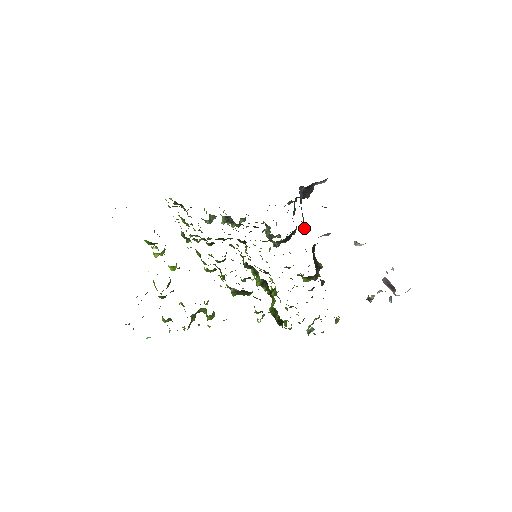
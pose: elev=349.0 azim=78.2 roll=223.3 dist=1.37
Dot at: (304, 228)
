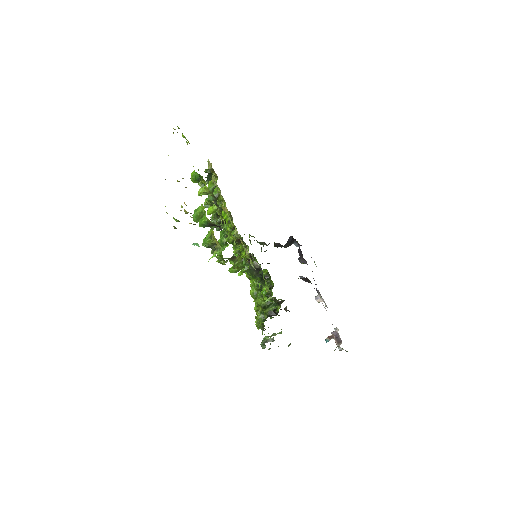
Dot at: occluded
